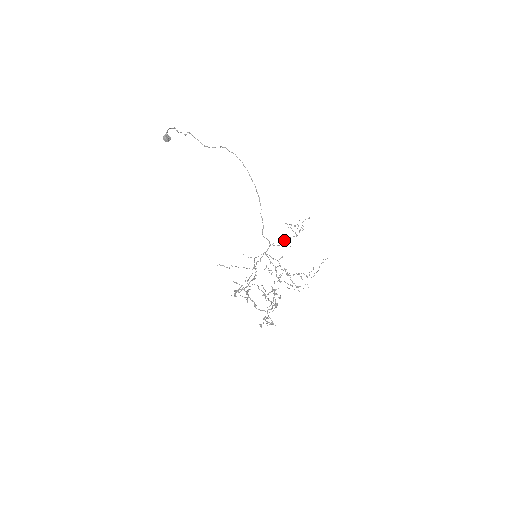
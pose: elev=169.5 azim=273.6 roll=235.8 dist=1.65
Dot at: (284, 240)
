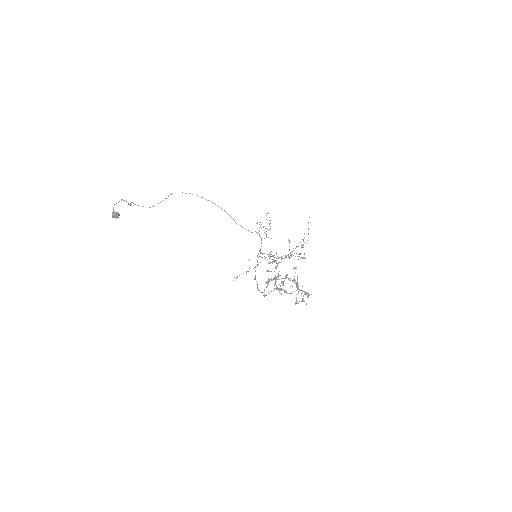
Dot at: (266, 234)
